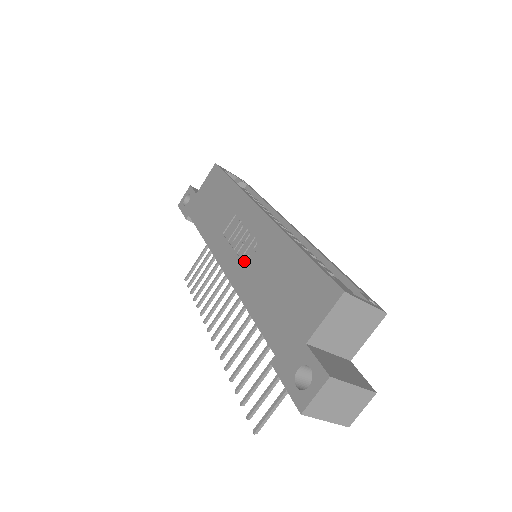
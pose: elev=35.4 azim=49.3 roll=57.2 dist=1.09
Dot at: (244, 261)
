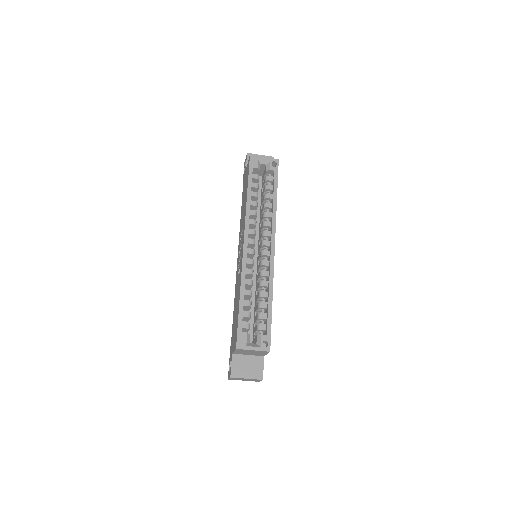
Dot at: occluded
